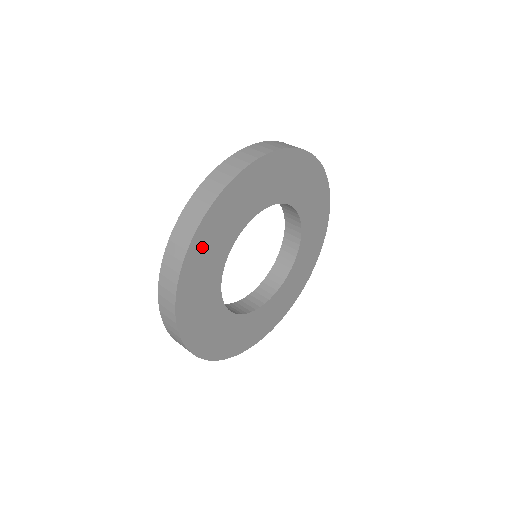
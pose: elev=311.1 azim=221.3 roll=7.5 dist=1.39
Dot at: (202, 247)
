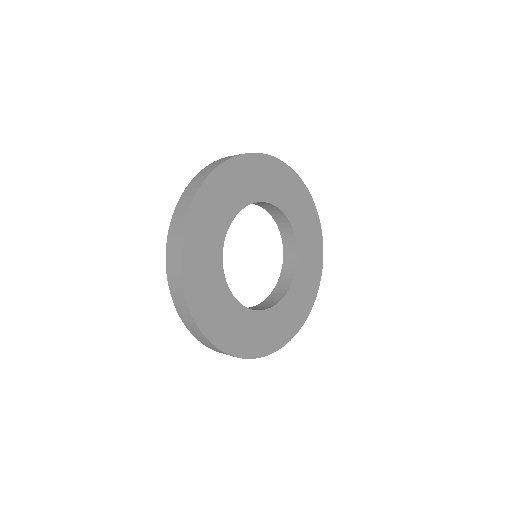
Dot at: (197, 225)
